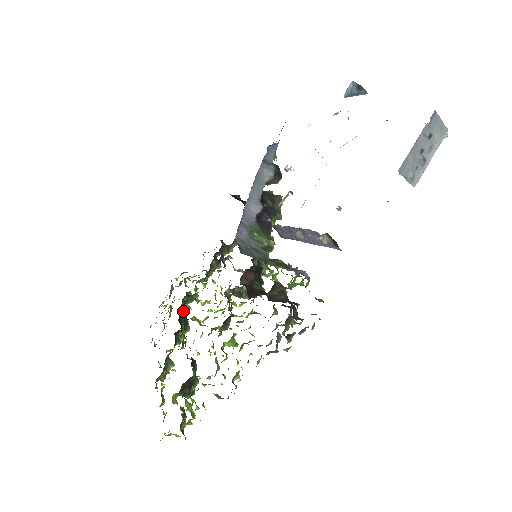
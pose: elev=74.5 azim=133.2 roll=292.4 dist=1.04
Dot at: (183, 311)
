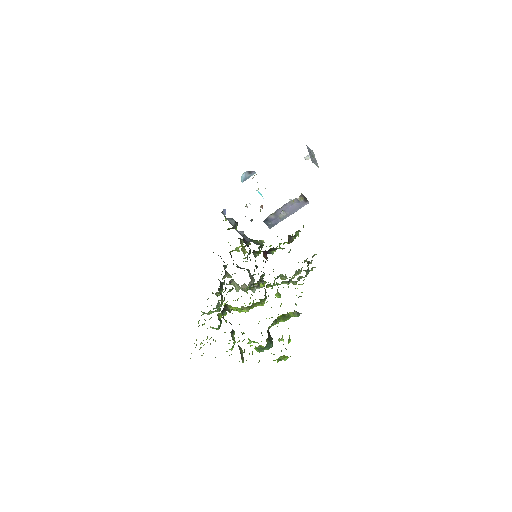
Dot at: (225, 321)
